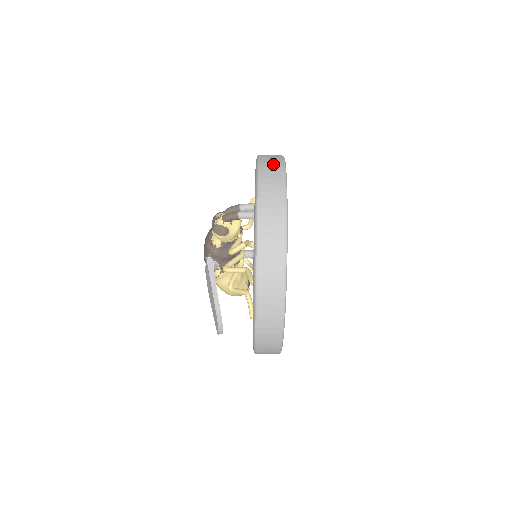
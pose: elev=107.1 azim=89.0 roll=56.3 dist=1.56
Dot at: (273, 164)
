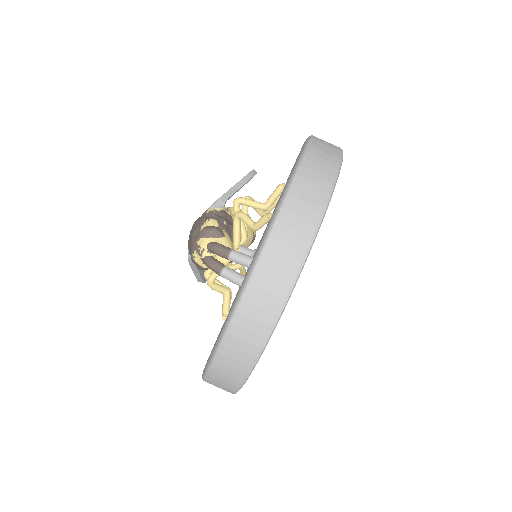
Dot at: (266, 300)
